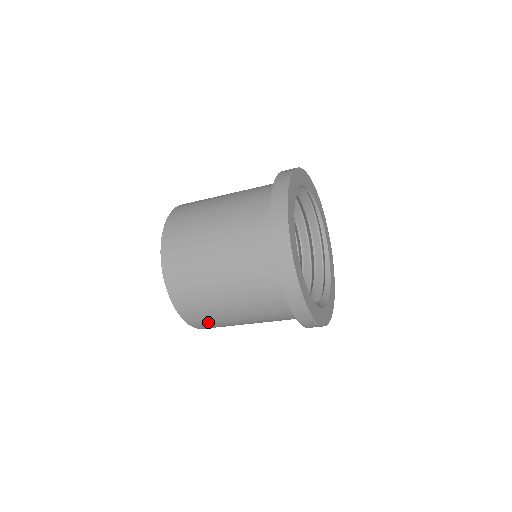
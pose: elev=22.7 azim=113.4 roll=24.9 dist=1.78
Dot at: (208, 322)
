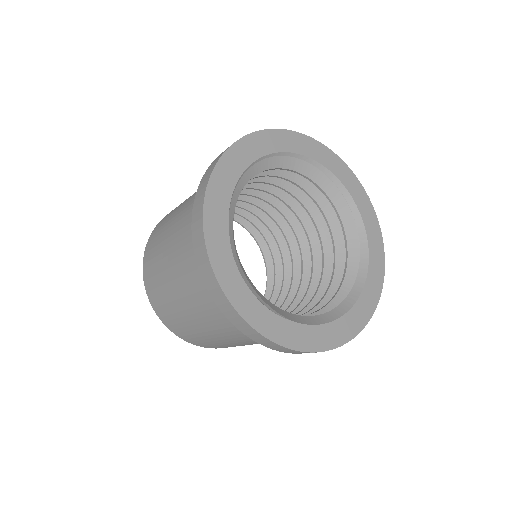
Dot at: (220, 346)
